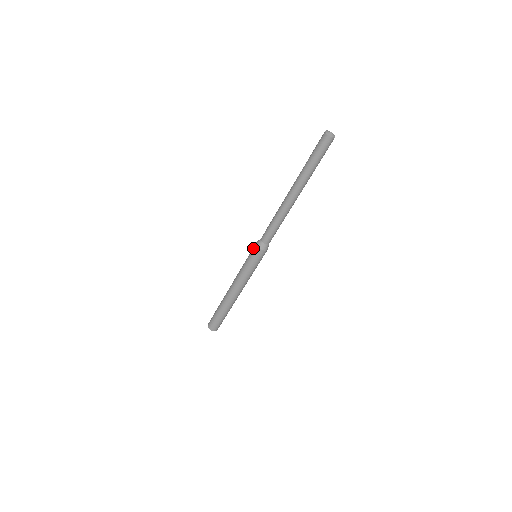
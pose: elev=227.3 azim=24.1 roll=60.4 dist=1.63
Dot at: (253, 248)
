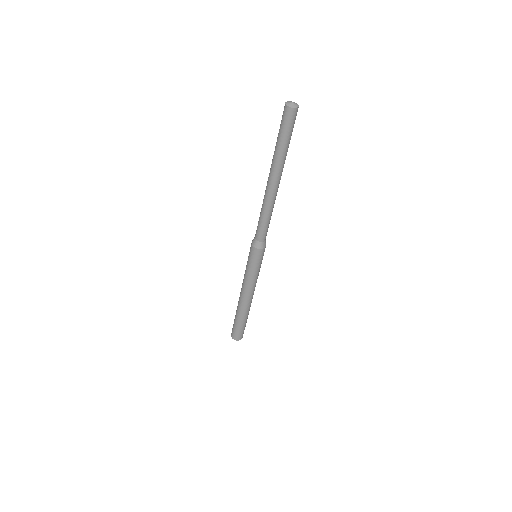
Dot at: occluded
